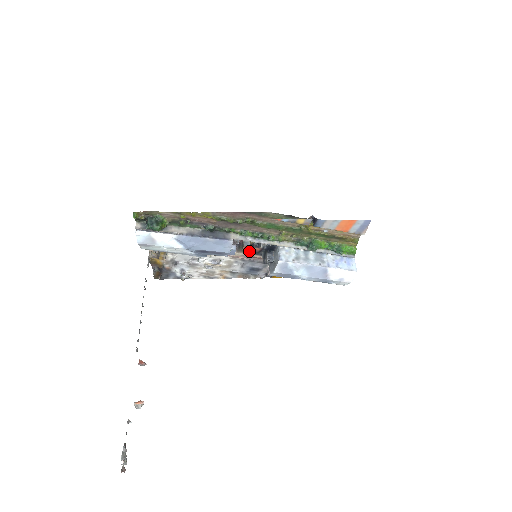
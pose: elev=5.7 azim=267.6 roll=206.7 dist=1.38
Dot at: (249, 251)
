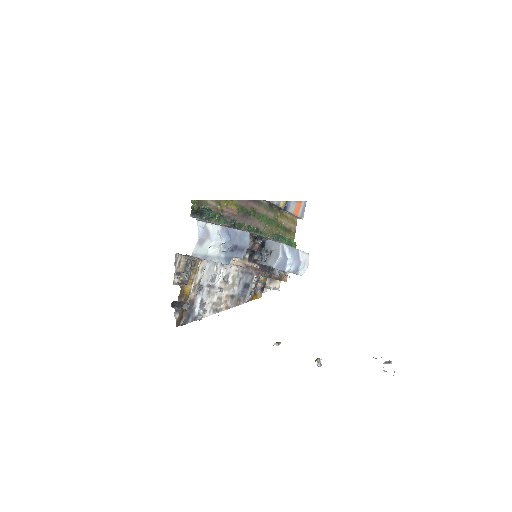
Dot at: (247, 257)
